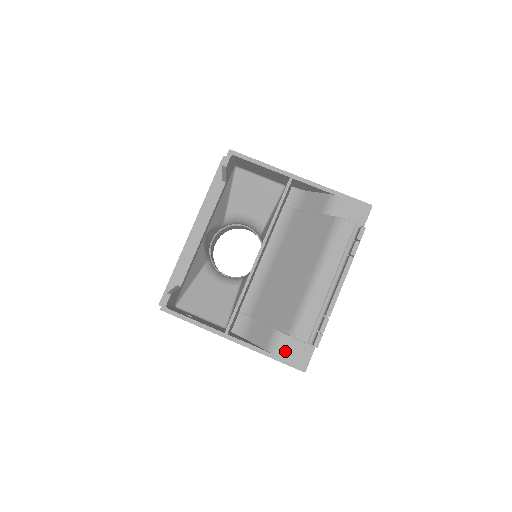
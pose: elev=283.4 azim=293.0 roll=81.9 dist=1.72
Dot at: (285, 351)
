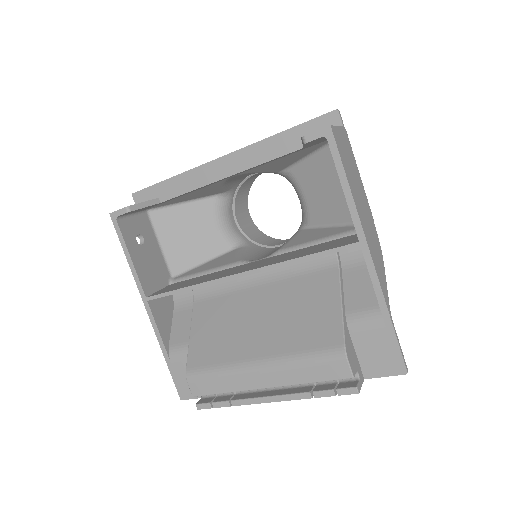
Dot at: (181, 369)
